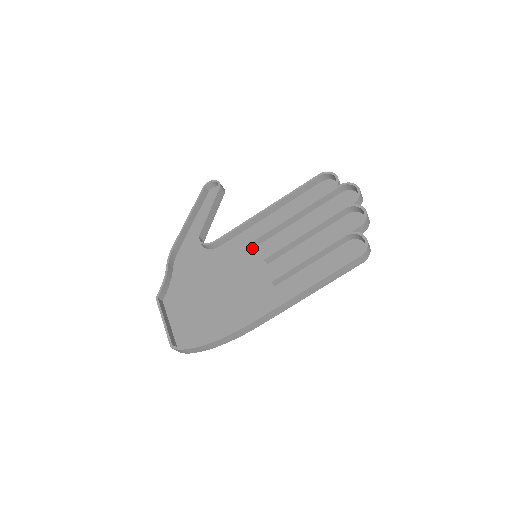
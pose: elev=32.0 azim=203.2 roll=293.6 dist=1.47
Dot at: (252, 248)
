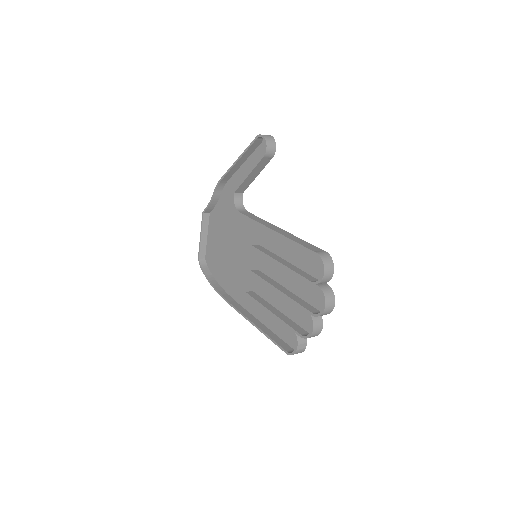
Dot at: occluded
